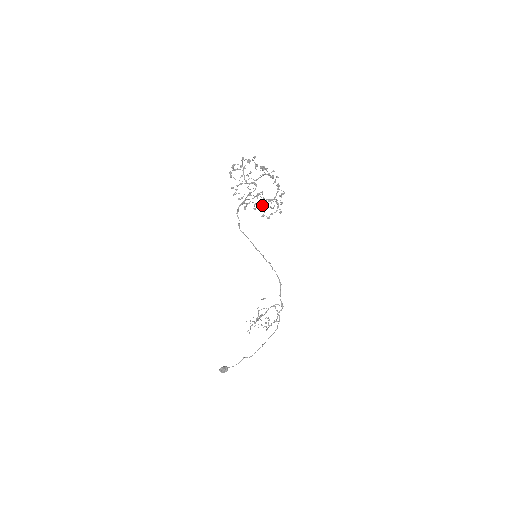
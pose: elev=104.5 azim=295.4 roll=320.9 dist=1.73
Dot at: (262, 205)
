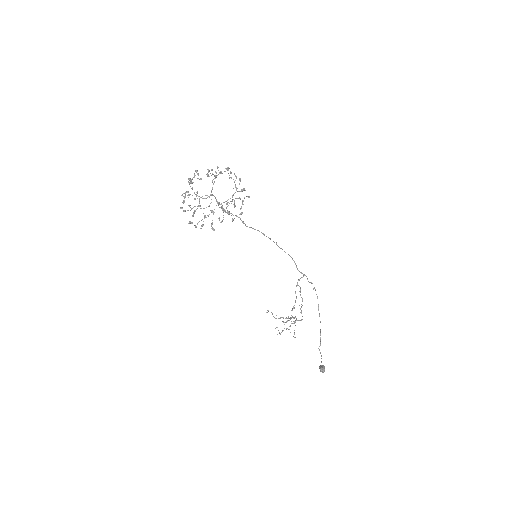
Dot at: occluded
